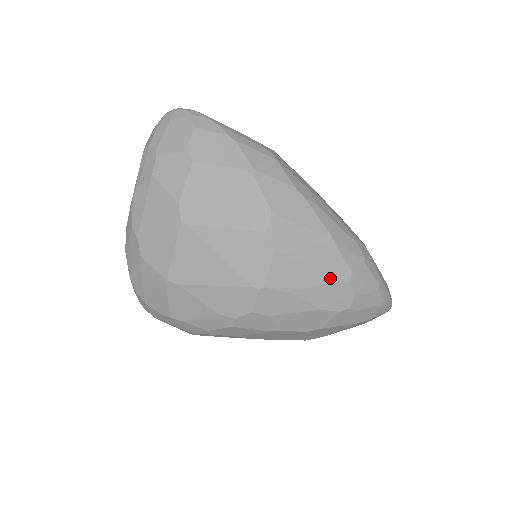
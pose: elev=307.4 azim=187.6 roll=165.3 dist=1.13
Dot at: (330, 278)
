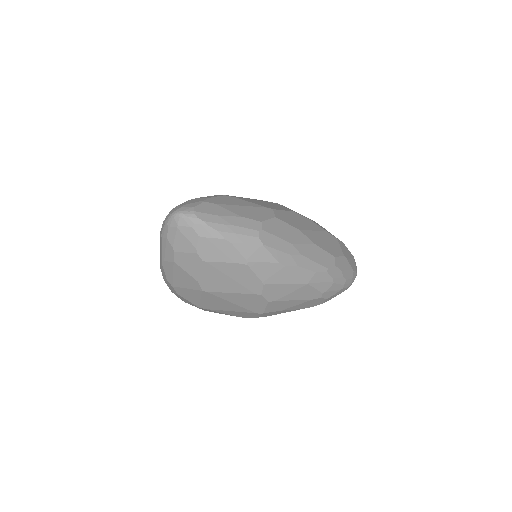
Dot at: (308, 300)
